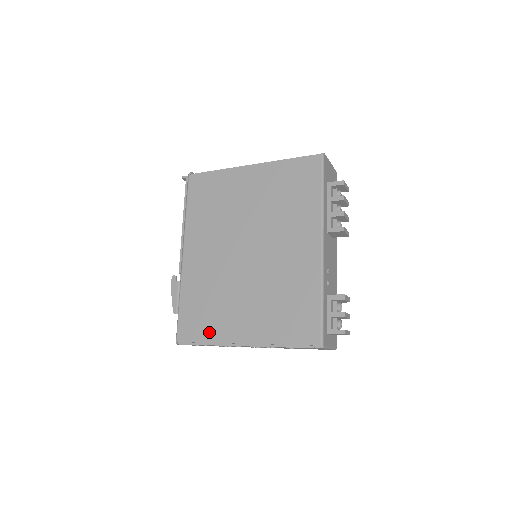
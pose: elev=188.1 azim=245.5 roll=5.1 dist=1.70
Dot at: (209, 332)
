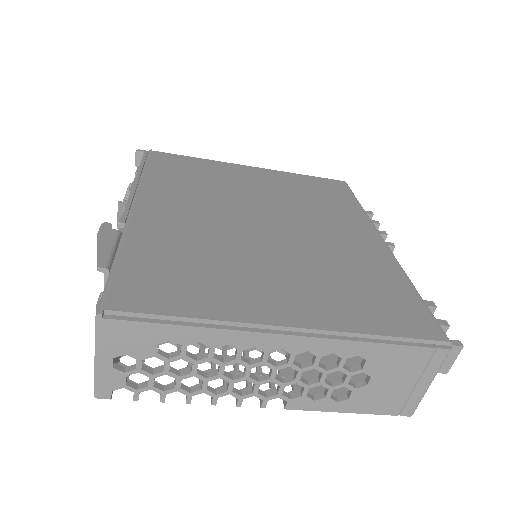
Dot at: (199, 302)
